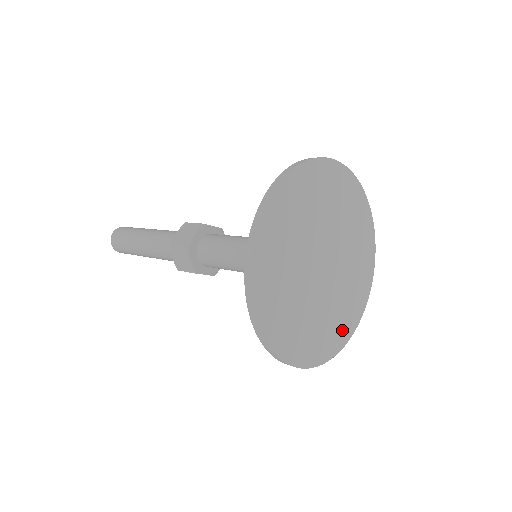
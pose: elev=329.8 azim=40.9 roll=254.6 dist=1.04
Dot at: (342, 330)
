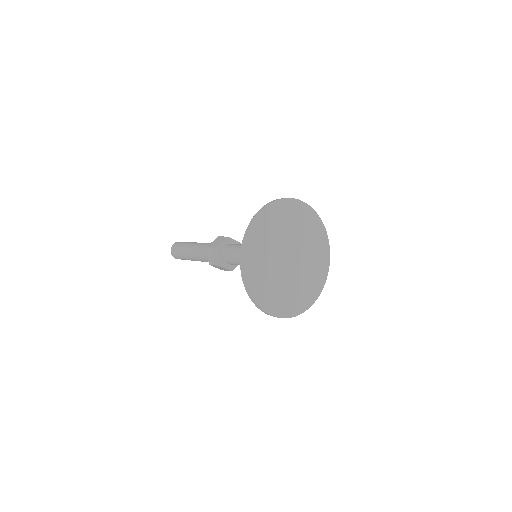
Dot at: (300, 303)
